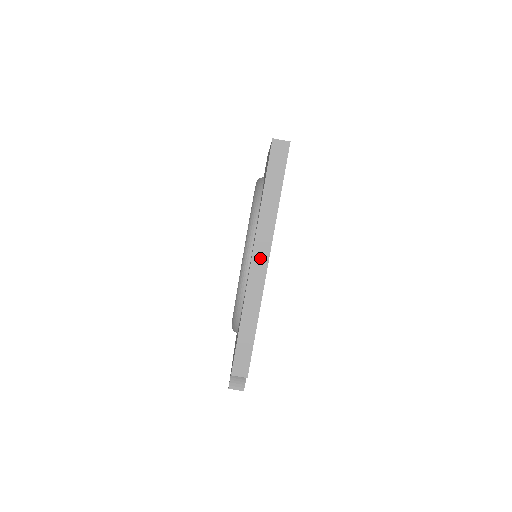
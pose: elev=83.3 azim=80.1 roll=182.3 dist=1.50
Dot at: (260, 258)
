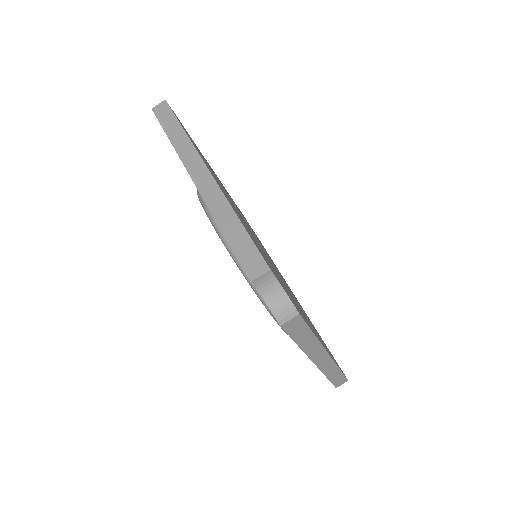
Dot at: (198, 172)
